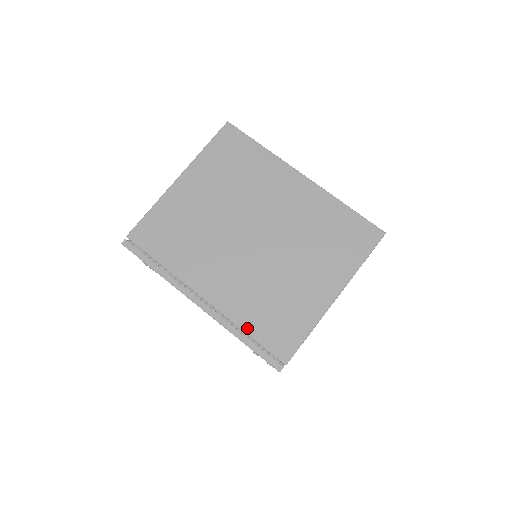
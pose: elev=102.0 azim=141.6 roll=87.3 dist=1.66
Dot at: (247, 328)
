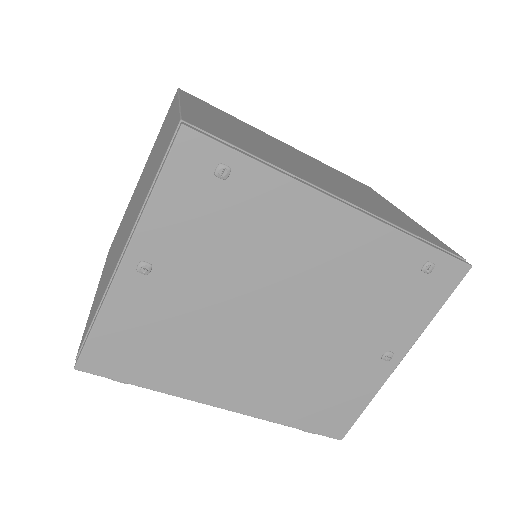
Dot at: (406, 229)
